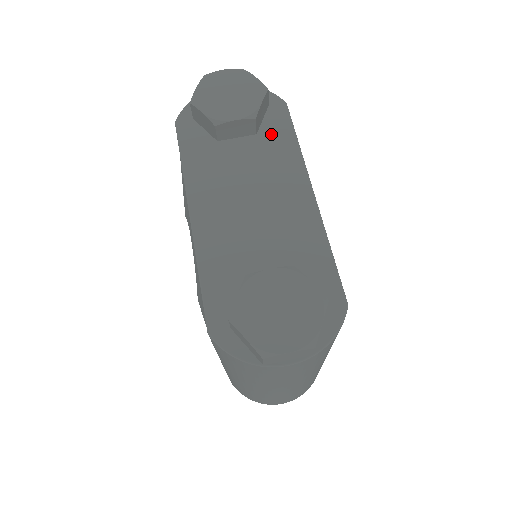
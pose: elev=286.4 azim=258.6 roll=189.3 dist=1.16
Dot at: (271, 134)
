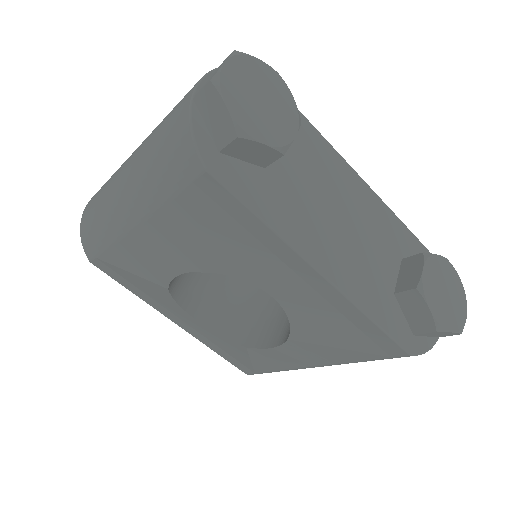
Dot at: occluded
